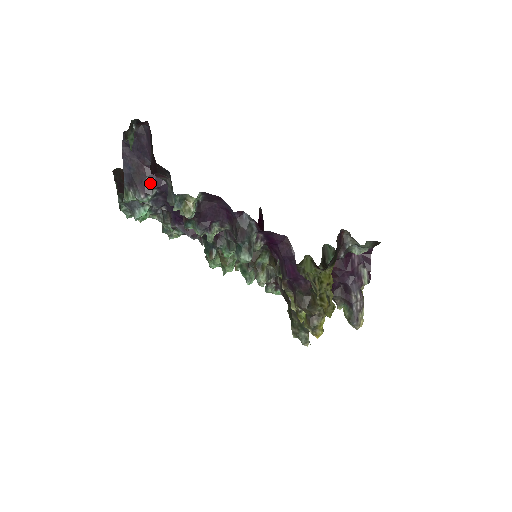
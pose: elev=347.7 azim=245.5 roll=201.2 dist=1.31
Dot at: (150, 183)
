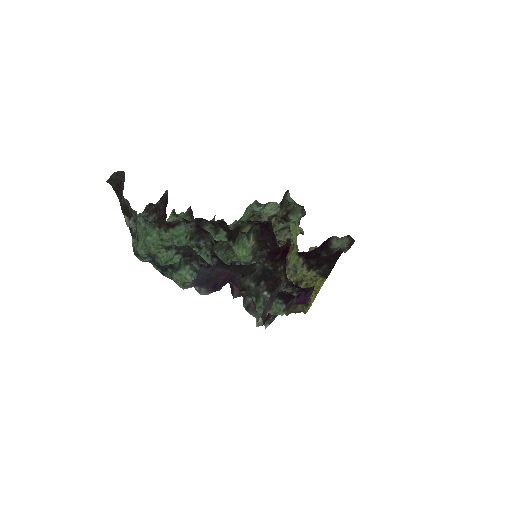
Dot at: (224, 283)
